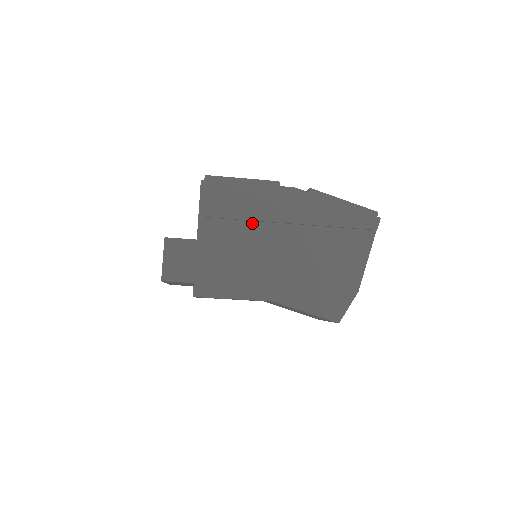
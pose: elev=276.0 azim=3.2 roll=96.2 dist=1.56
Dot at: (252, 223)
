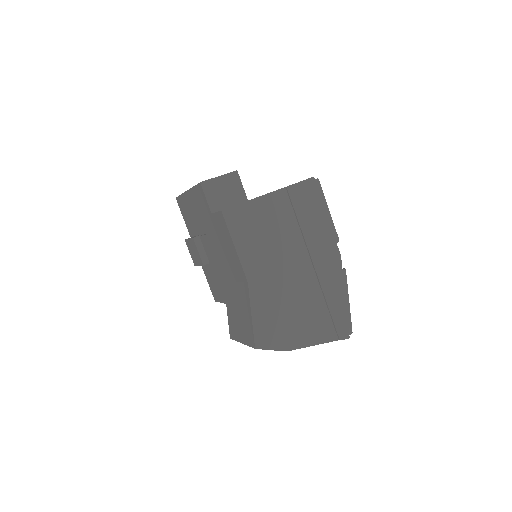
Dot at: (300, 234)
